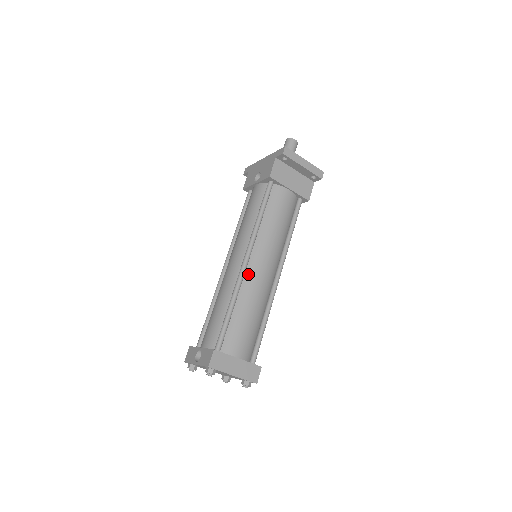
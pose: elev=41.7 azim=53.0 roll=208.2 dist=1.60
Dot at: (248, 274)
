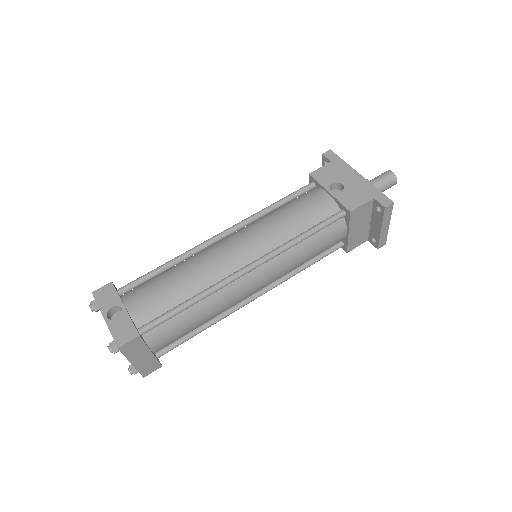
Dot at: (237, 282)
